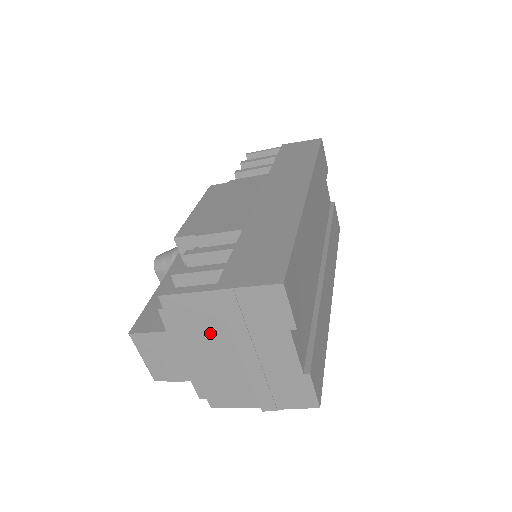
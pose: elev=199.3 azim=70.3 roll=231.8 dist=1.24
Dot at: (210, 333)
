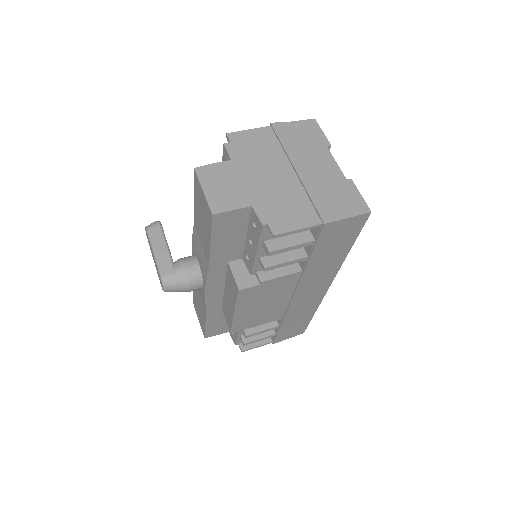
Dot at: occluded
